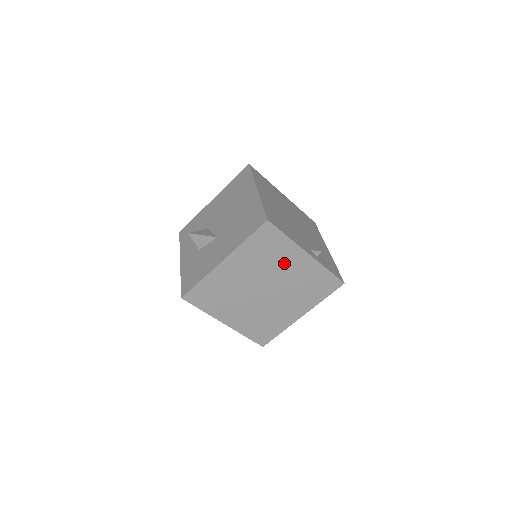
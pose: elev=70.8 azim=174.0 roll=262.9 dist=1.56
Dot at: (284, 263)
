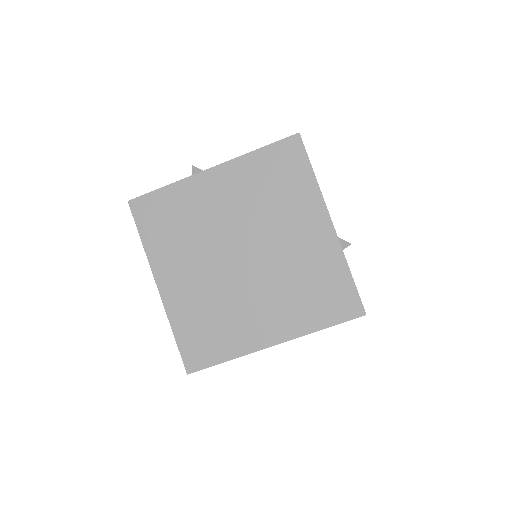
Dot at: (291, 219)
